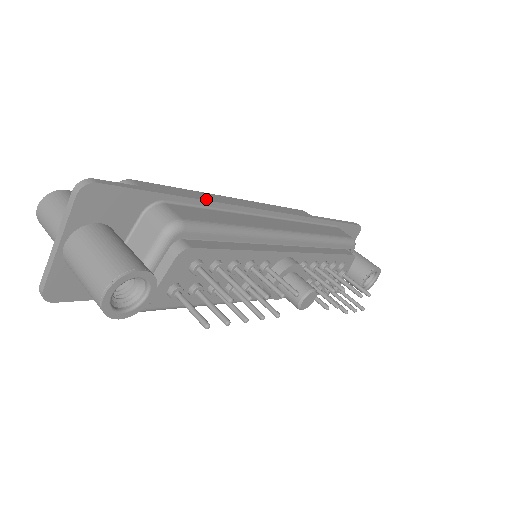
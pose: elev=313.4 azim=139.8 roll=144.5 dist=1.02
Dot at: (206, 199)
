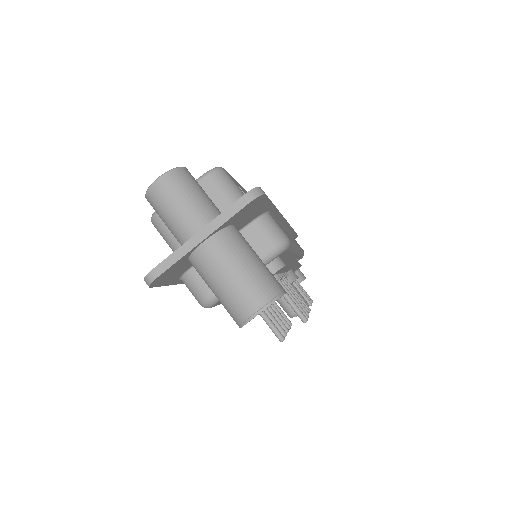
Dot at: occluded
